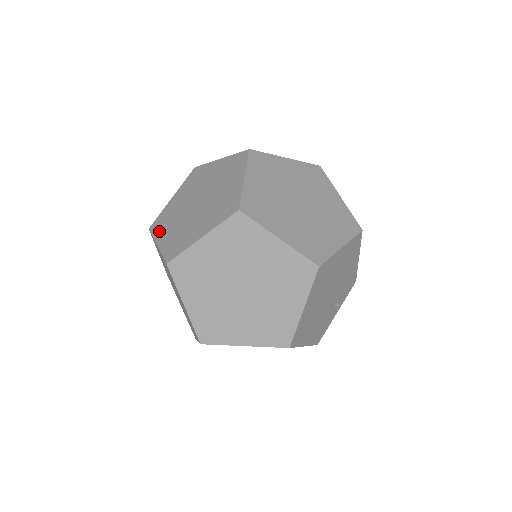
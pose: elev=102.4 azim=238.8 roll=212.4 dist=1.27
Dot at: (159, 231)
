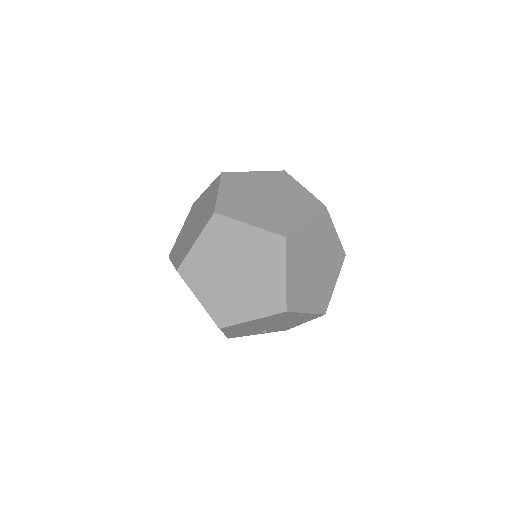
Dot at: (227, 184)
